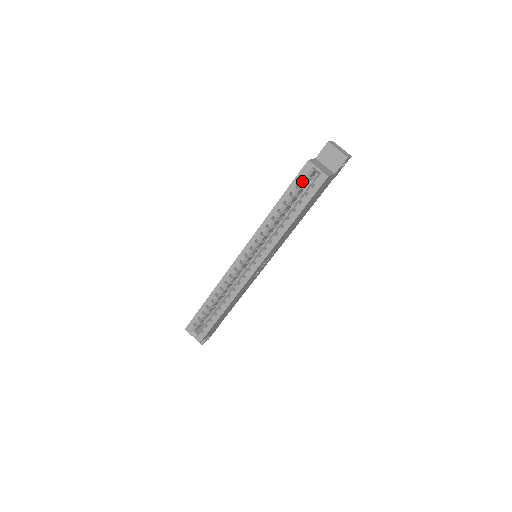
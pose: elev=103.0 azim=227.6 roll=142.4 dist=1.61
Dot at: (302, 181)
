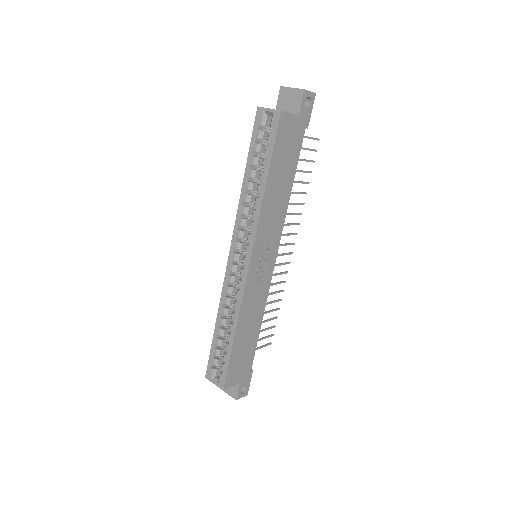
Dot at: (259, 133)
